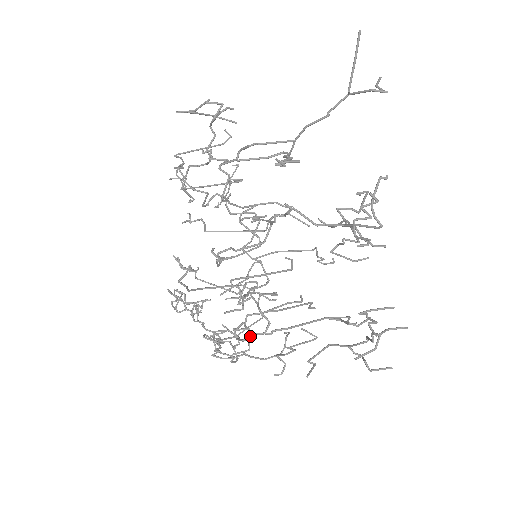
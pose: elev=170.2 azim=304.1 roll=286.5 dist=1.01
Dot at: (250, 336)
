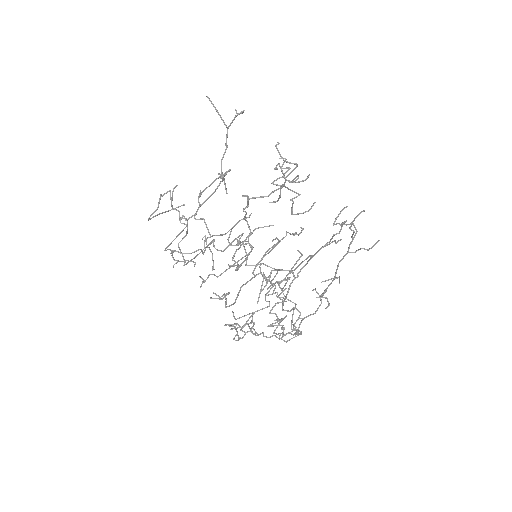
Dot at: (288, 288)
